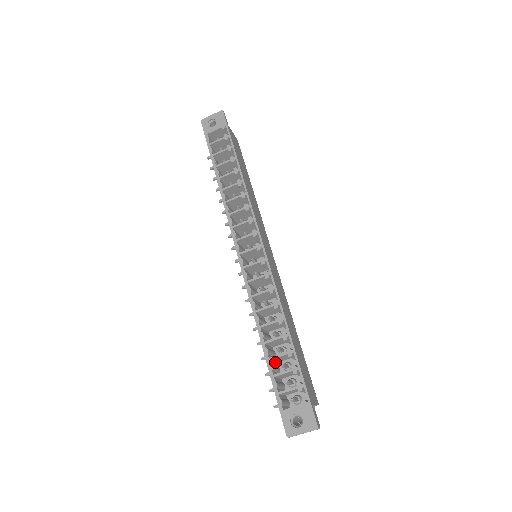
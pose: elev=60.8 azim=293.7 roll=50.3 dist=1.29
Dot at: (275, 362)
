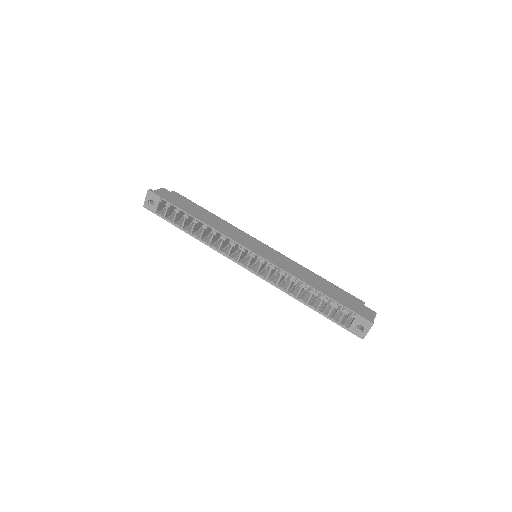
Dot at: (322, 304)
